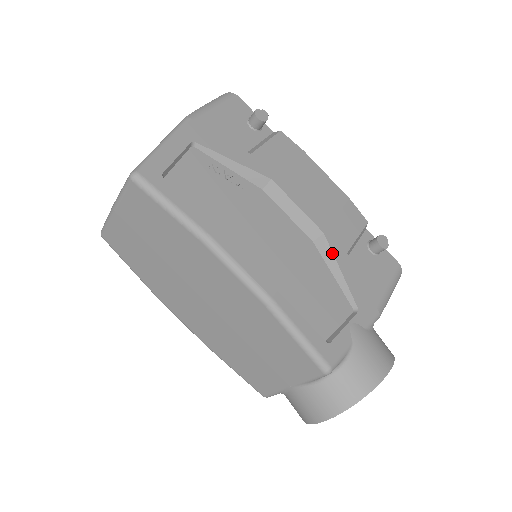
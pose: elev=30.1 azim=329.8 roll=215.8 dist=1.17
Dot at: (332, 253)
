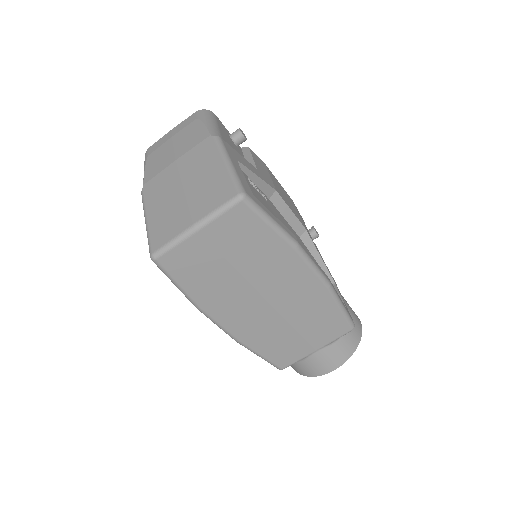
Dot at: (314, 244)
